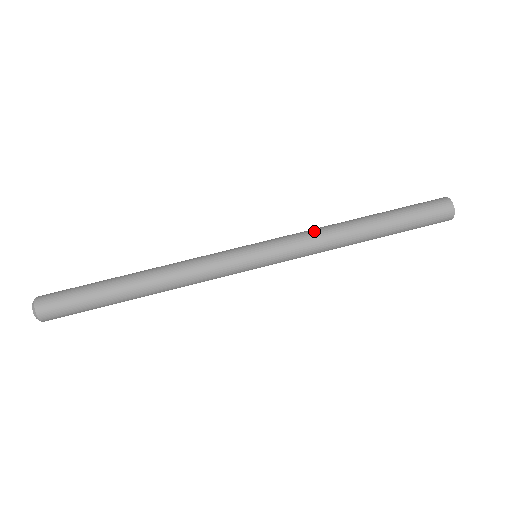
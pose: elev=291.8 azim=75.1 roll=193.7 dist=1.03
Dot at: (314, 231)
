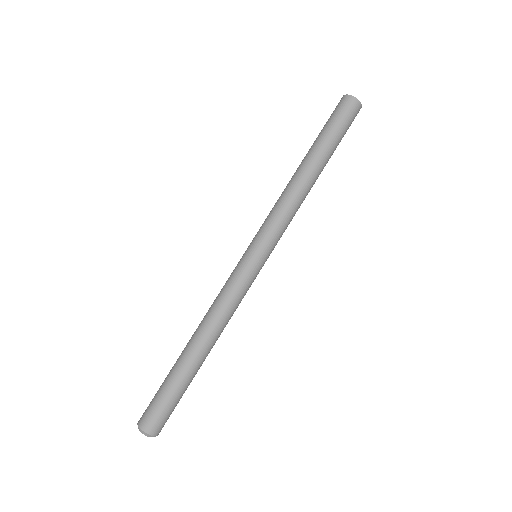
Dot at: (276, 203)
